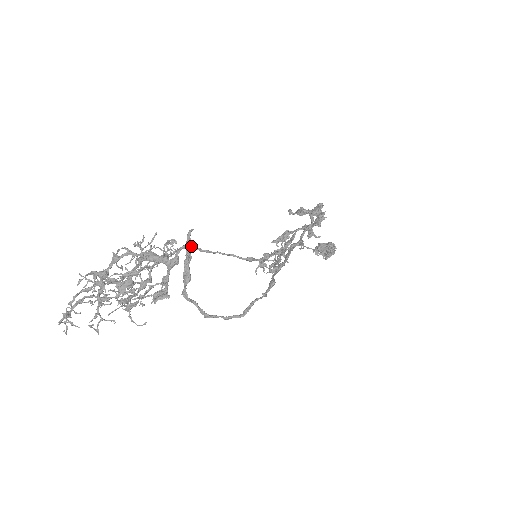
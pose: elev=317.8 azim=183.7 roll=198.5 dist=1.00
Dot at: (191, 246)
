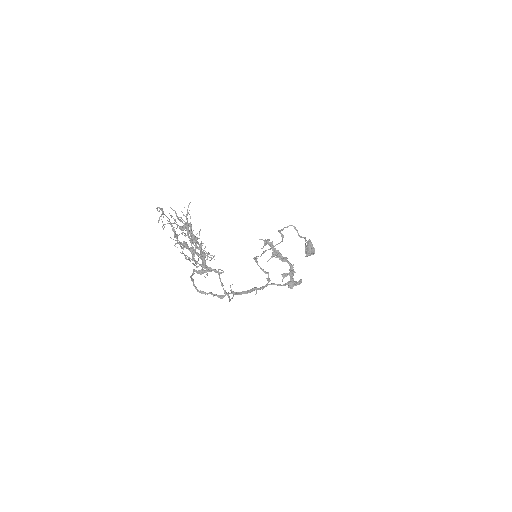
Dot at: (218, 269)
